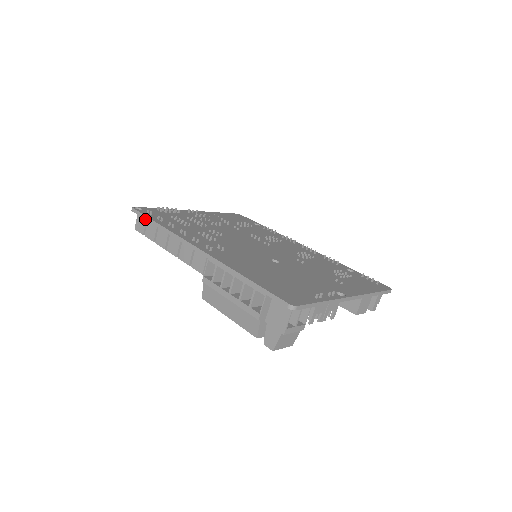
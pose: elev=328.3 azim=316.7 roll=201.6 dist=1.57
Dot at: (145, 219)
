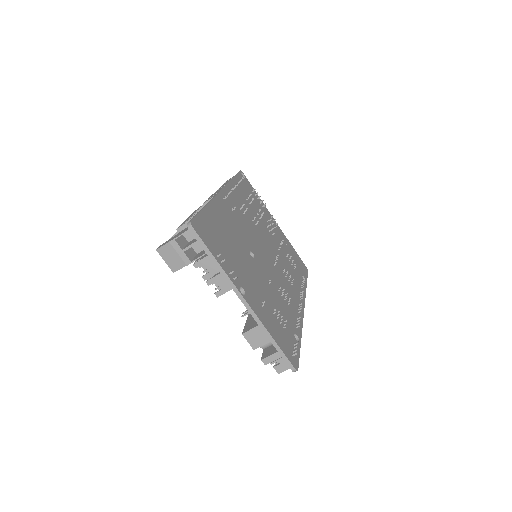
Dot at: occluded
